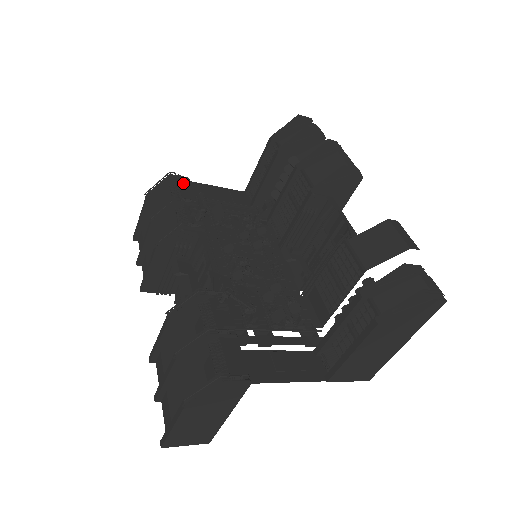
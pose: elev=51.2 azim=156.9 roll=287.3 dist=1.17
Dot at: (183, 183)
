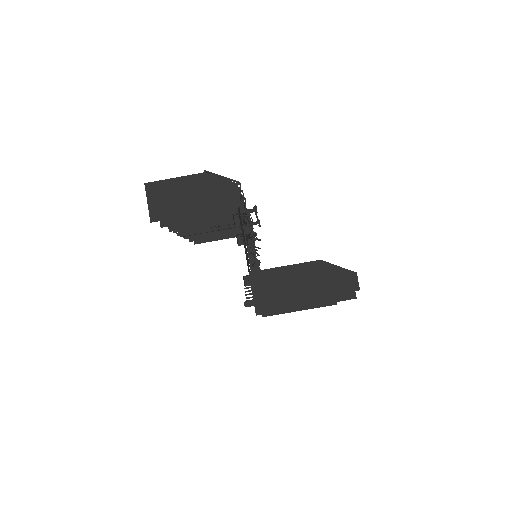
Dot at: occluded
